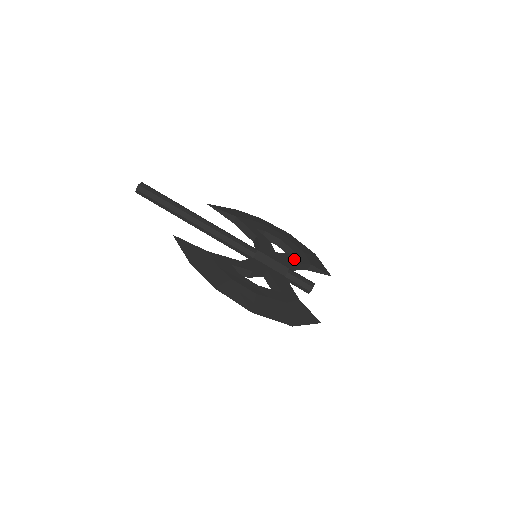
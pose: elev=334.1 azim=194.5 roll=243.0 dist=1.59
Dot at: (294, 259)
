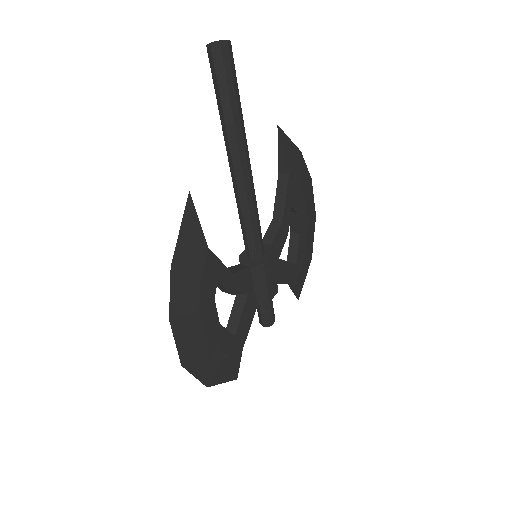
Dot at: (287, 274)
